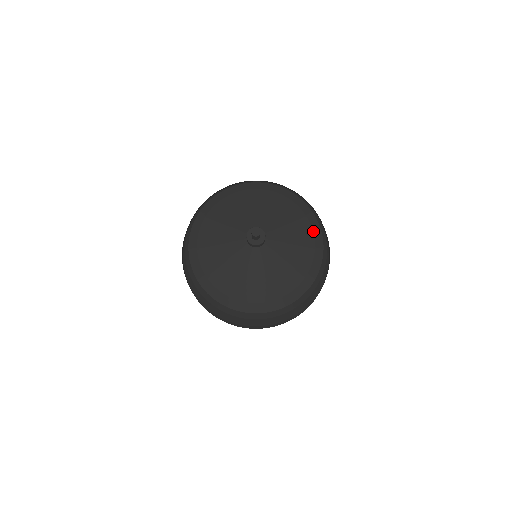
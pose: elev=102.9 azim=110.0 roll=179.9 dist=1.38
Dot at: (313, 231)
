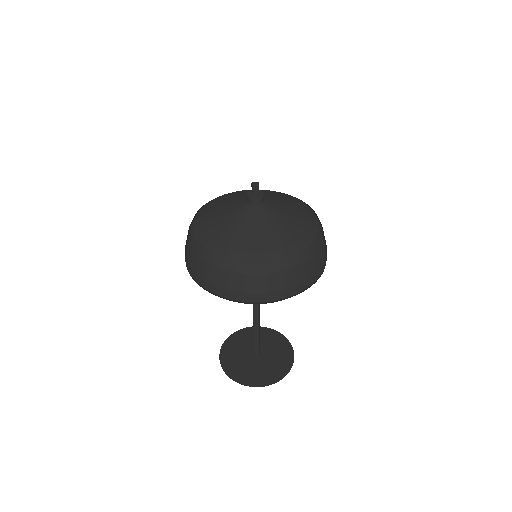
Dot at: (310, 226)
